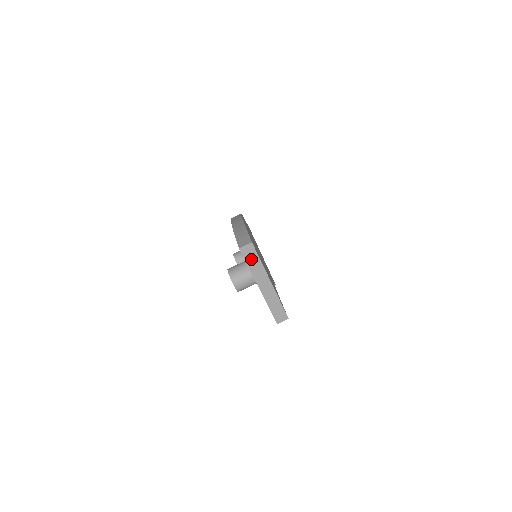
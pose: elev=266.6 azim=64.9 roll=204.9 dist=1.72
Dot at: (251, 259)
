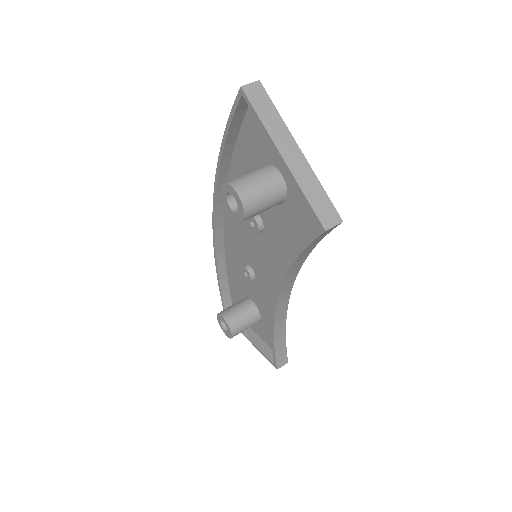
Dot at: (262, 106)
